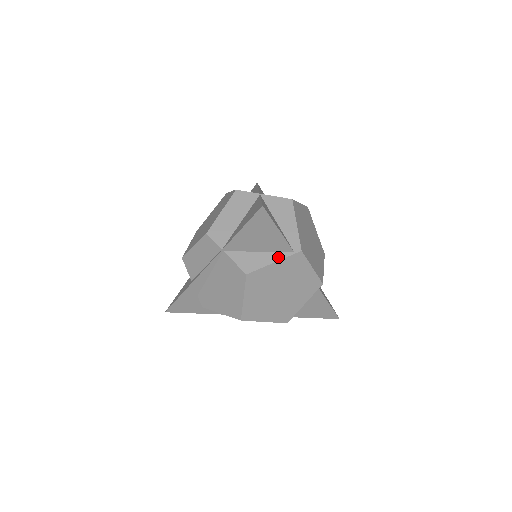
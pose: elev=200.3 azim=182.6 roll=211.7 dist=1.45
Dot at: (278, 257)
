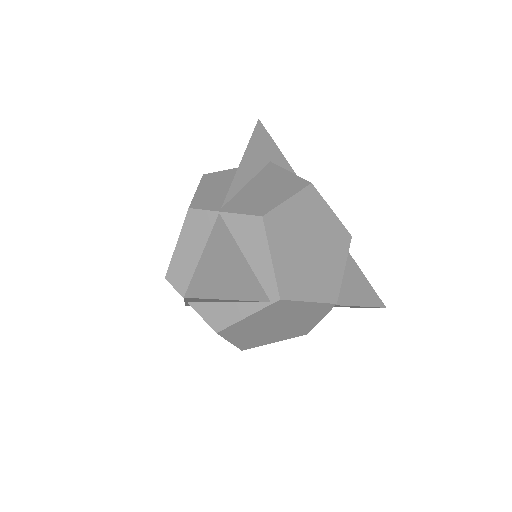
Dot at: (251, 309)
